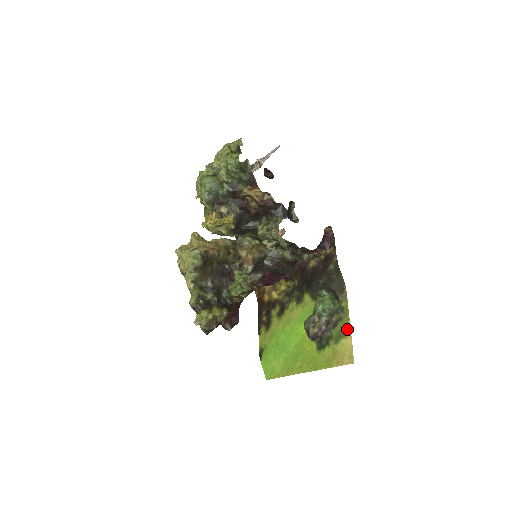
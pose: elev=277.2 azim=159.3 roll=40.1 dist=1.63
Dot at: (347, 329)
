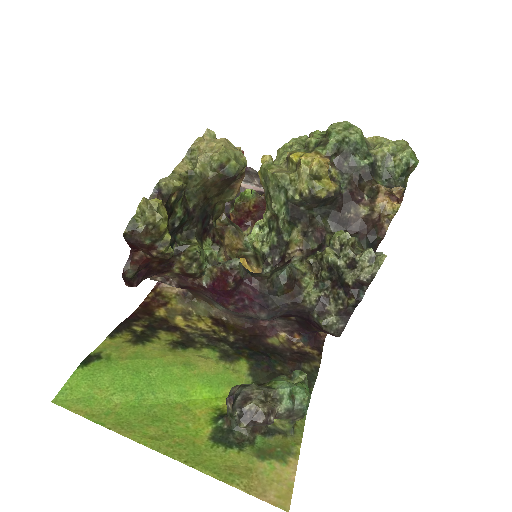
Dot at: (292, 453)
